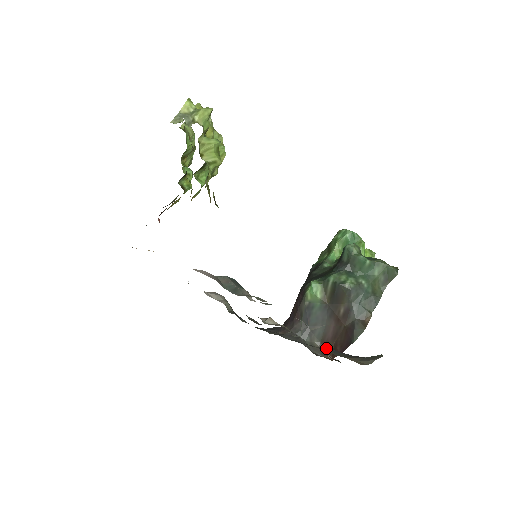
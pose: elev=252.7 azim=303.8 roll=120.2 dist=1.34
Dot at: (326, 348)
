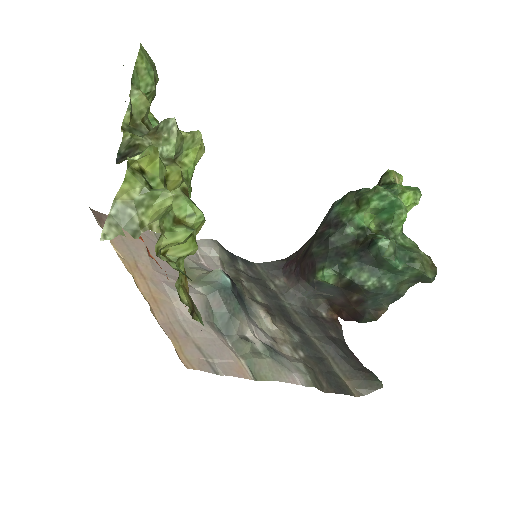
Dot at: (325, 367)
